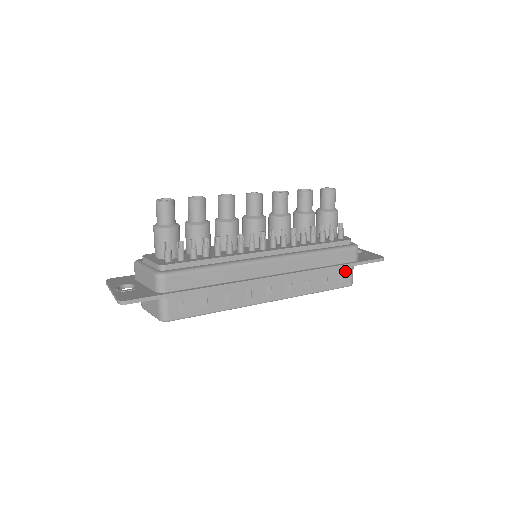
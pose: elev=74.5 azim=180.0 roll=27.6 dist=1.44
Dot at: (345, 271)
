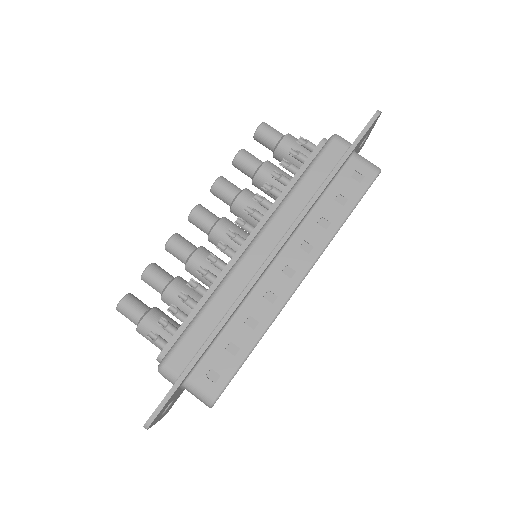
Dot at: (352, 168)
